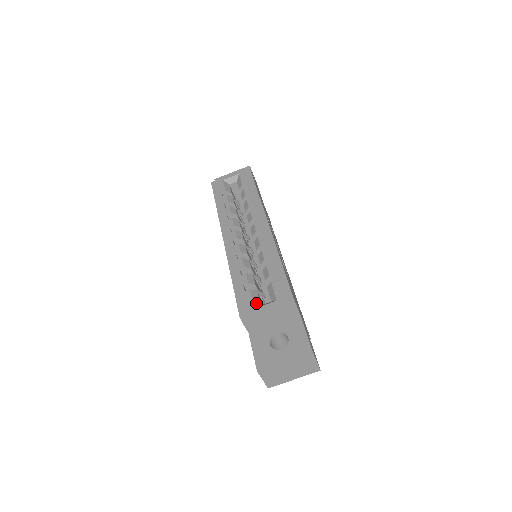
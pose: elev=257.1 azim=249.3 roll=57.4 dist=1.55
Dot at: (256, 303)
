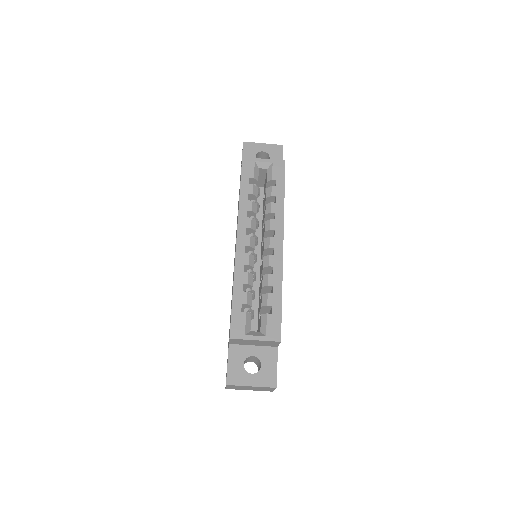
Dot at: (247, 329)
